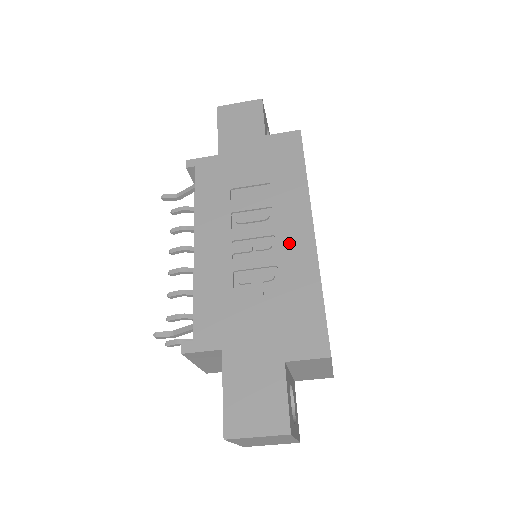
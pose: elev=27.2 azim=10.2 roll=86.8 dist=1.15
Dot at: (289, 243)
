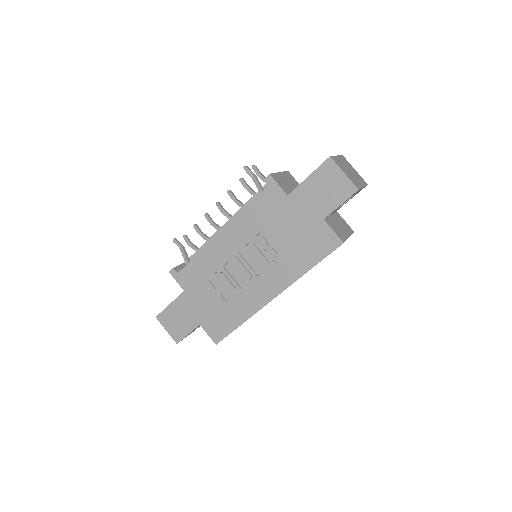
Dot at: (256, 290)
